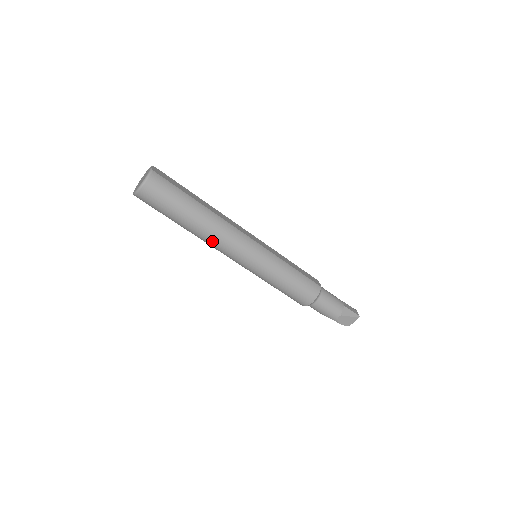
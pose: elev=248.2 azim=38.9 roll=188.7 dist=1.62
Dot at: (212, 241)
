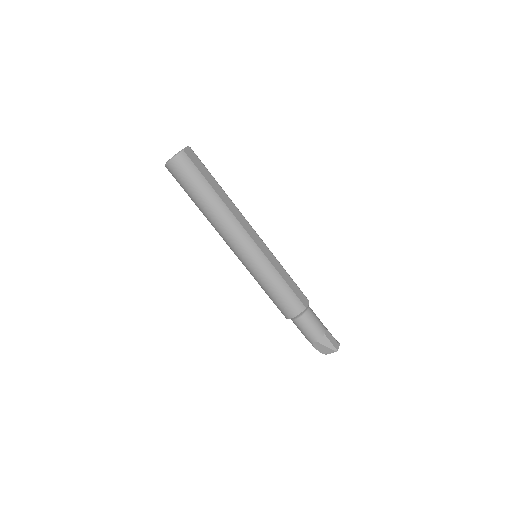
Dot at: (217, 228)
